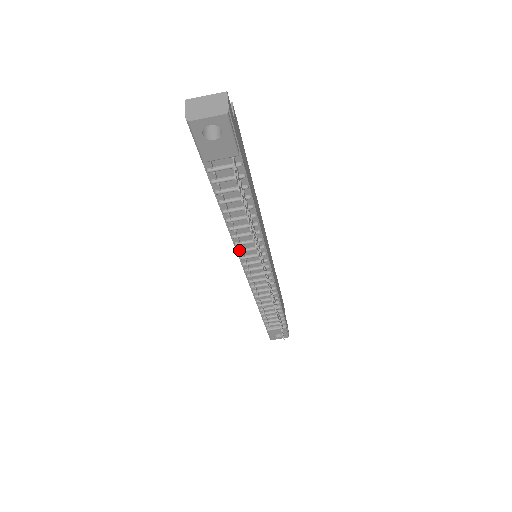
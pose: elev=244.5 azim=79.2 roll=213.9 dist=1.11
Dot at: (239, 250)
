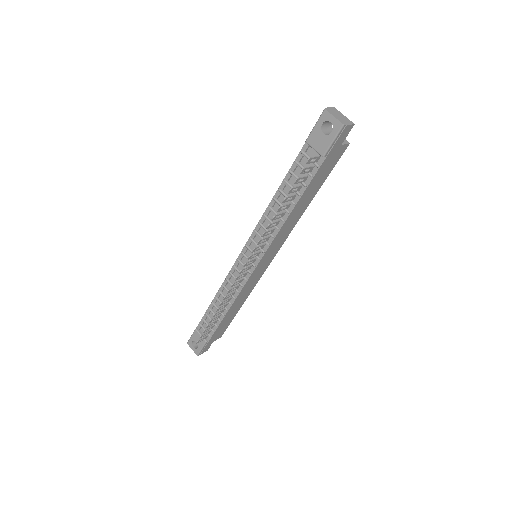
Dot at: (256, 230)
